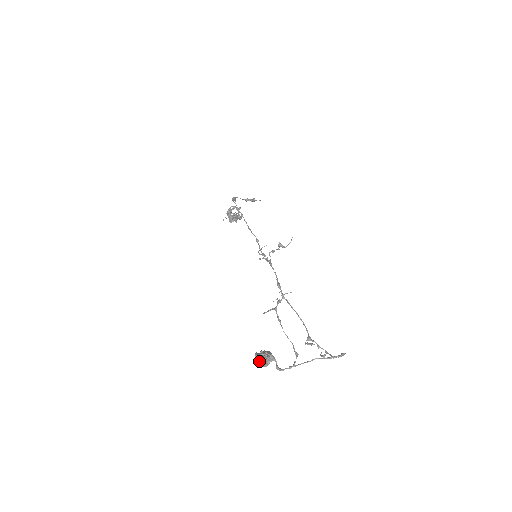
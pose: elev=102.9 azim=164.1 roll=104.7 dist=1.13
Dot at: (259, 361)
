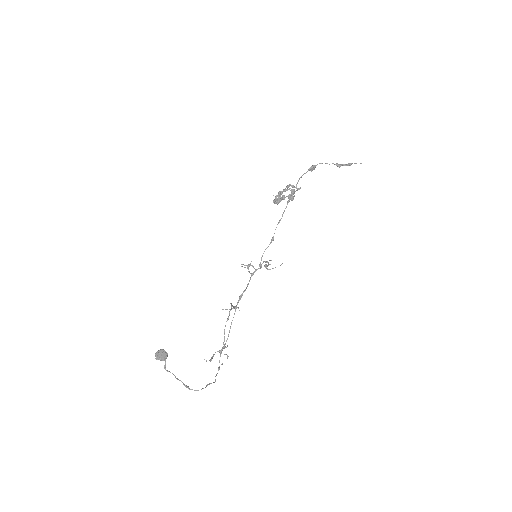
Dot at: (159, 355)
